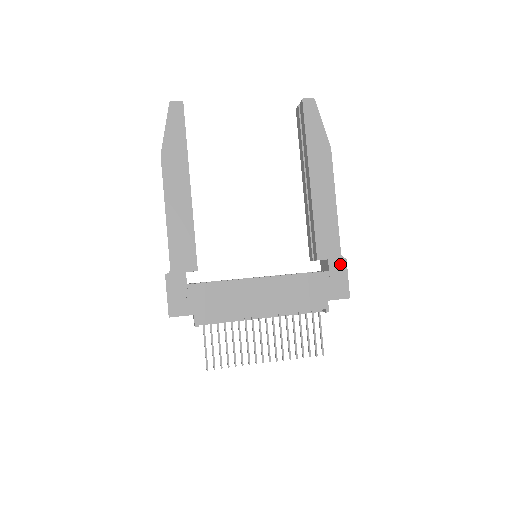
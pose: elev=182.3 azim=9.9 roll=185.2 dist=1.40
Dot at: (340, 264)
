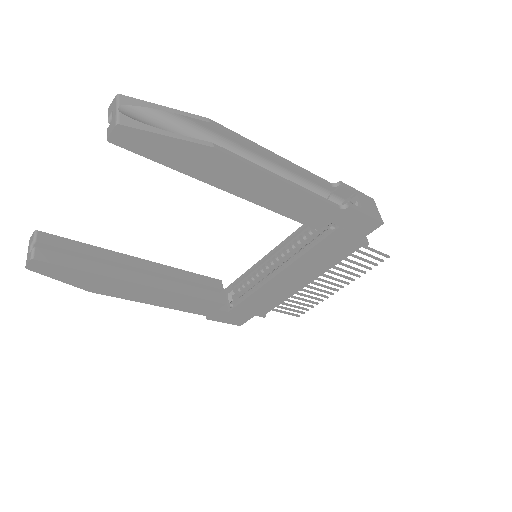
Dot at: (347, 215)
